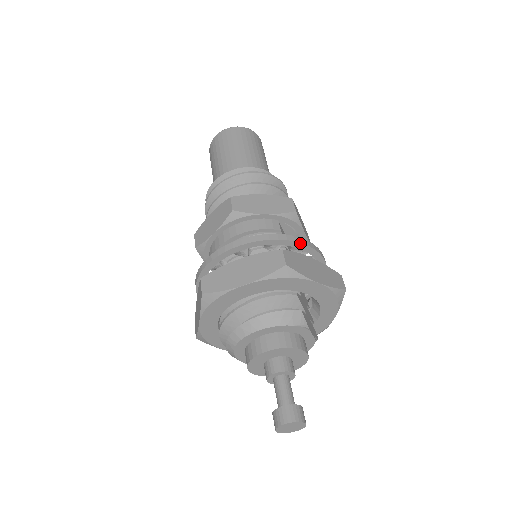
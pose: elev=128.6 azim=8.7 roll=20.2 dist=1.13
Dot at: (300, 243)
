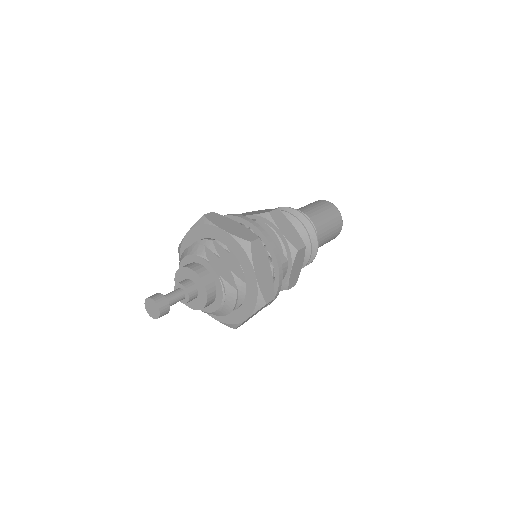
Dot at: (240, 217)
